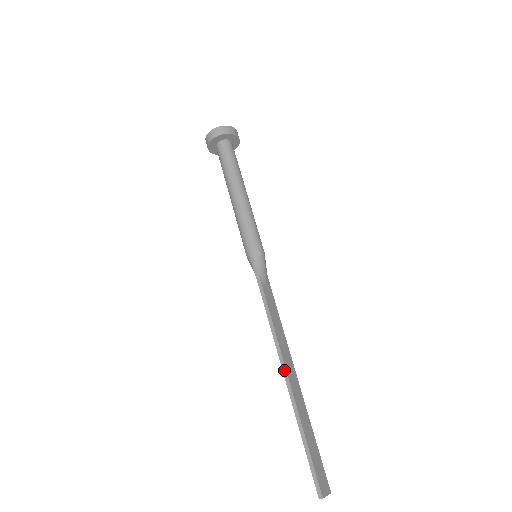
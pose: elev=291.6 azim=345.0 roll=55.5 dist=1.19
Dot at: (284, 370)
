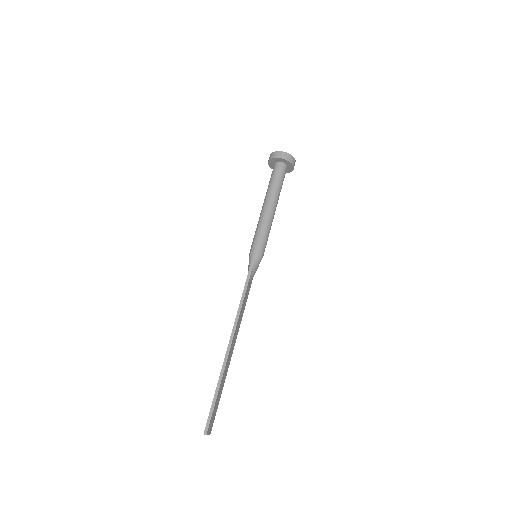
Dot at: (230, 342)
